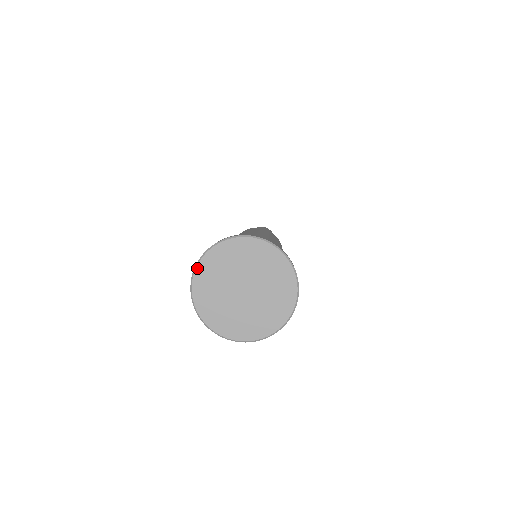
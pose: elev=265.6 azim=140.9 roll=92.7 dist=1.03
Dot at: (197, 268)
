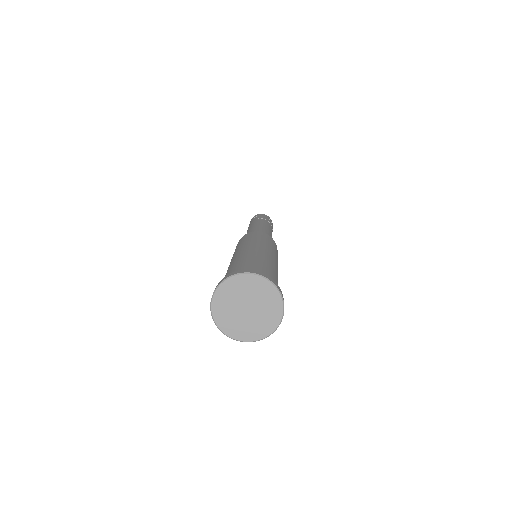
Dot at: (215, 292)
